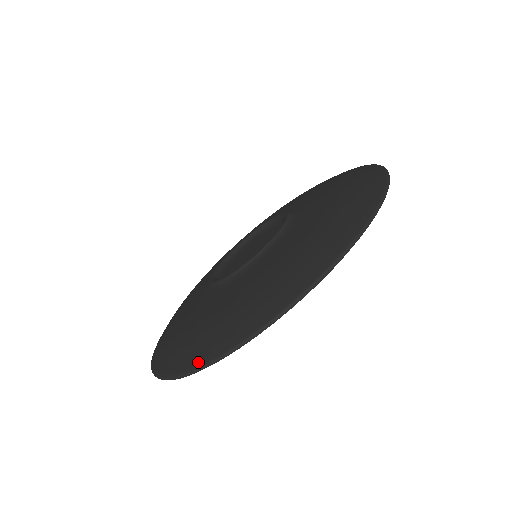
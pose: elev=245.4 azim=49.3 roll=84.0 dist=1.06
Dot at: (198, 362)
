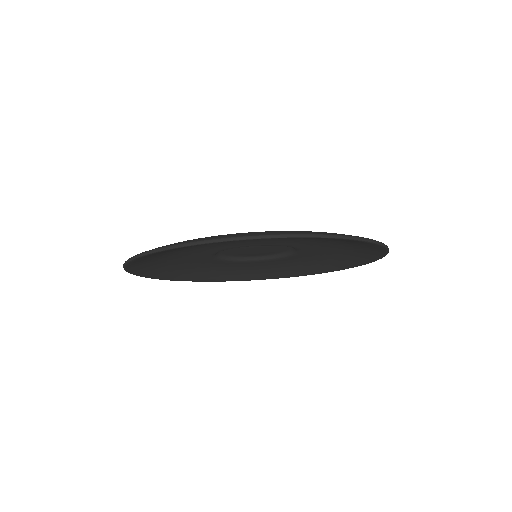
Dot at: (200, 239)
